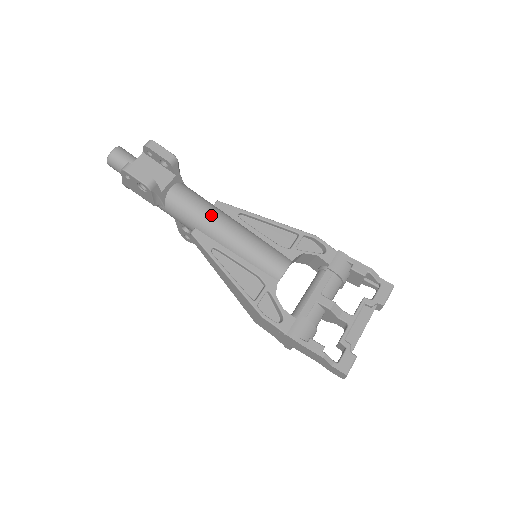
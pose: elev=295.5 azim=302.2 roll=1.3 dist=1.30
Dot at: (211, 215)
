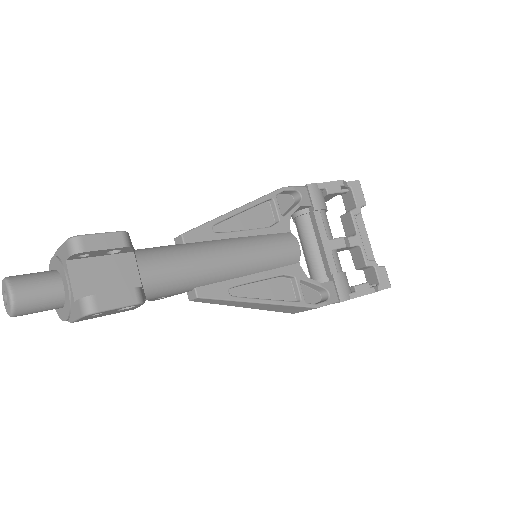
Dot at: (204, 260)
